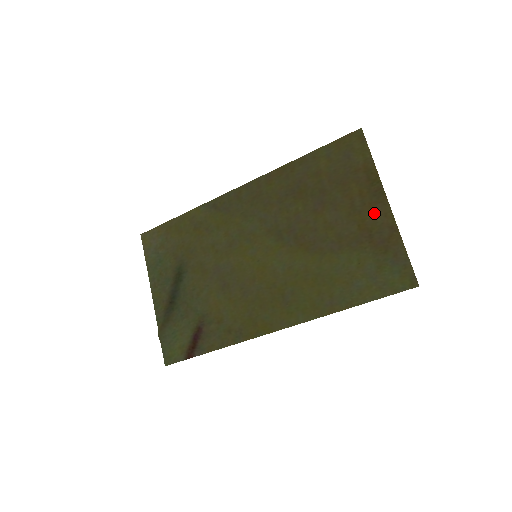
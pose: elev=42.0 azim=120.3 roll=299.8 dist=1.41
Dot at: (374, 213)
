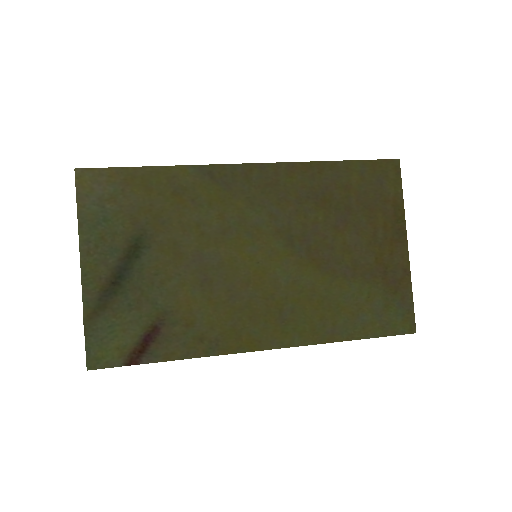
Dot at: (393, 251)
